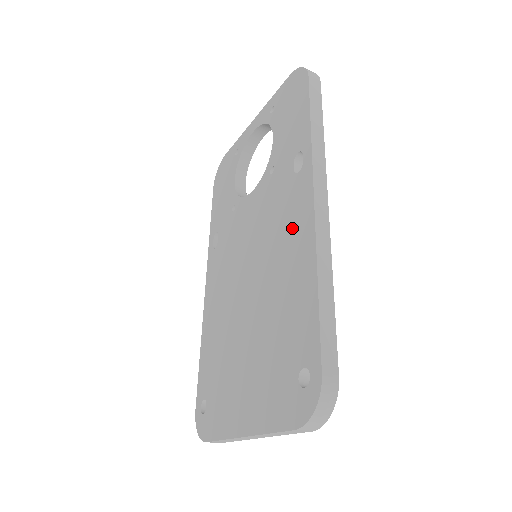
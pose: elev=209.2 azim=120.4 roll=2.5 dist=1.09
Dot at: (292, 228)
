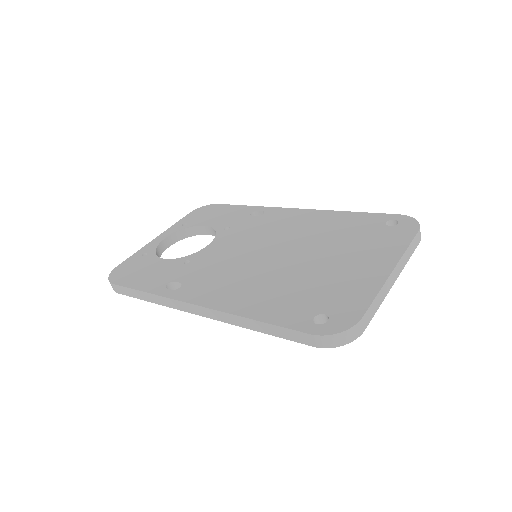
Dot at: (292, 220)
